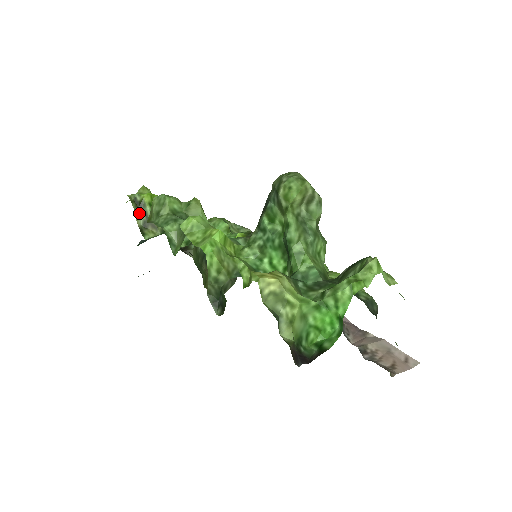
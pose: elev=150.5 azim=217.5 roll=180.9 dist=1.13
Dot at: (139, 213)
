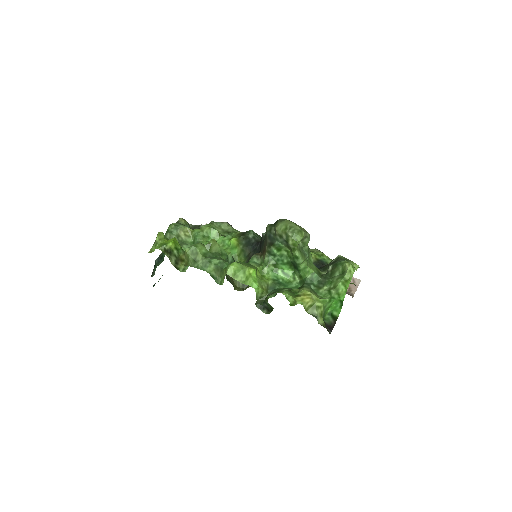
Dot at: (170, 257)
